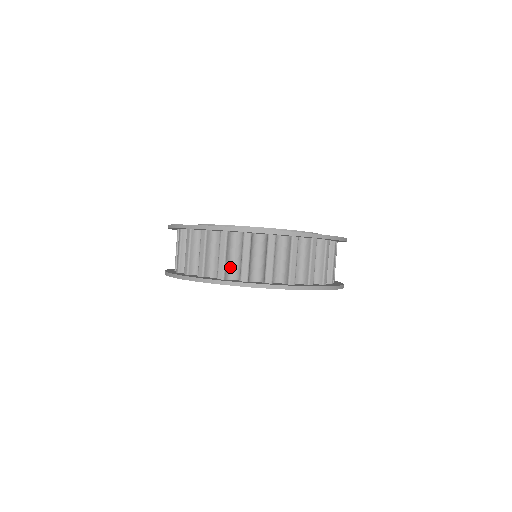
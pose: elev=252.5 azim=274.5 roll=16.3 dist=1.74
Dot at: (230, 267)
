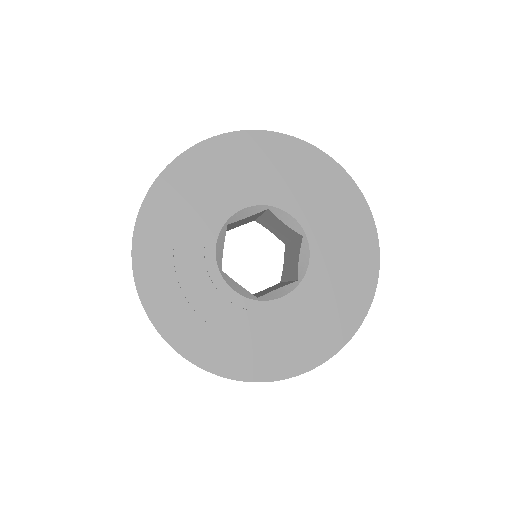
Dot at: occluded
